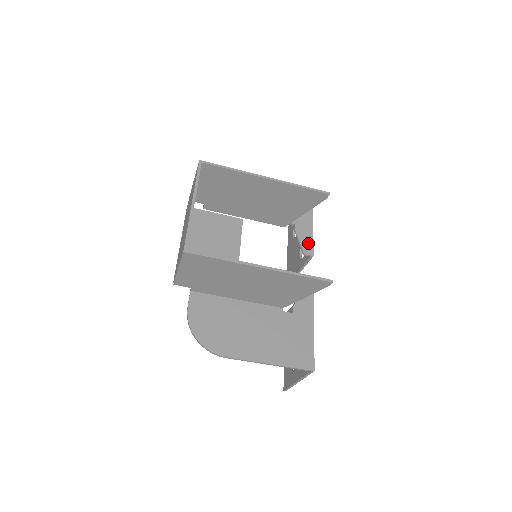
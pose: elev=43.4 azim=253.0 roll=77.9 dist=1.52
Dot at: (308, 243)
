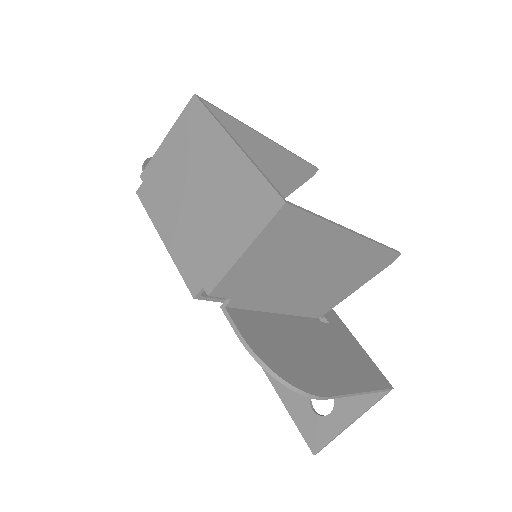
Dot at: occluded
